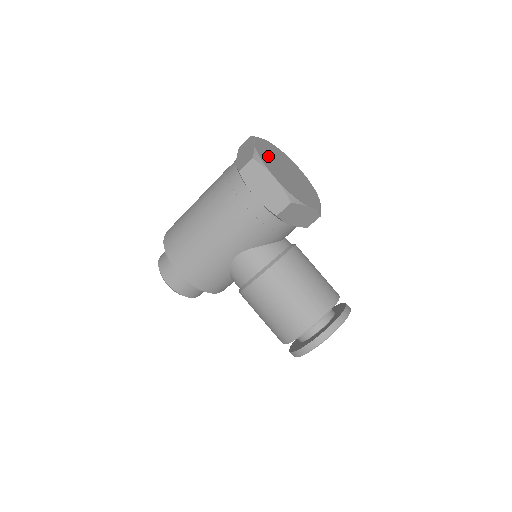
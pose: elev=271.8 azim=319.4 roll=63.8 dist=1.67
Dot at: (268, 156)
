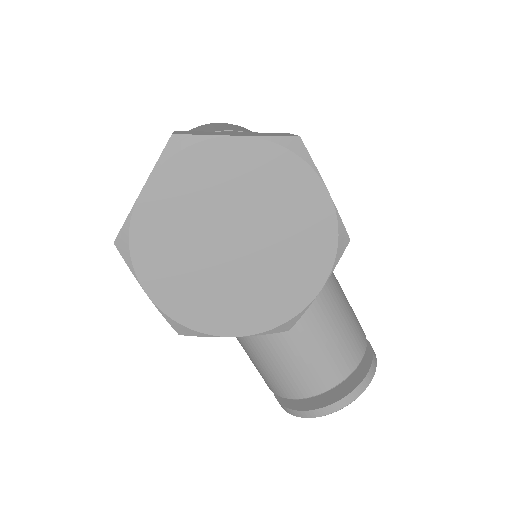
Dot at: (176, 217)
